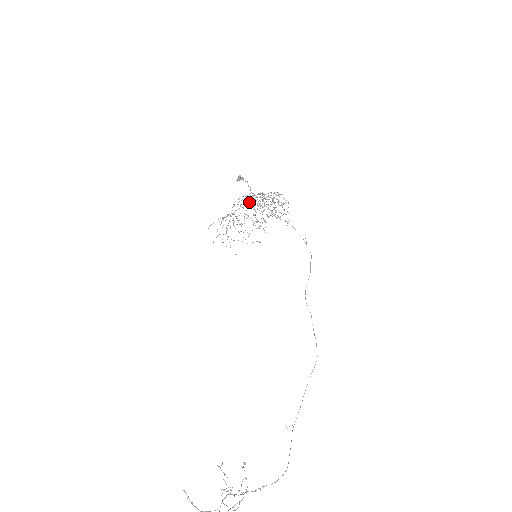
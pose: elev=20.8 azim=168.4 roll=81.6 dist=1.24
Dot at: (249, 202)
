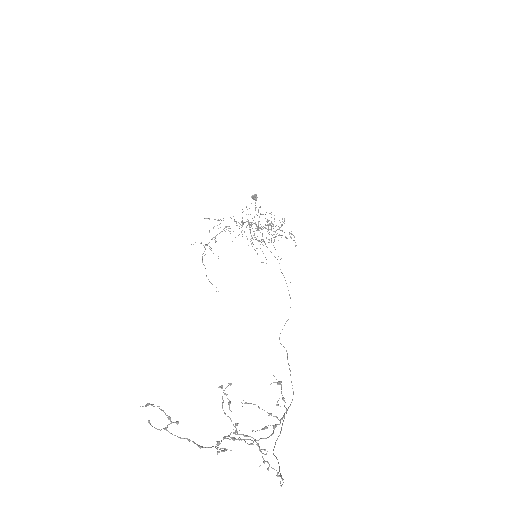
Dot at: (250, 224)
